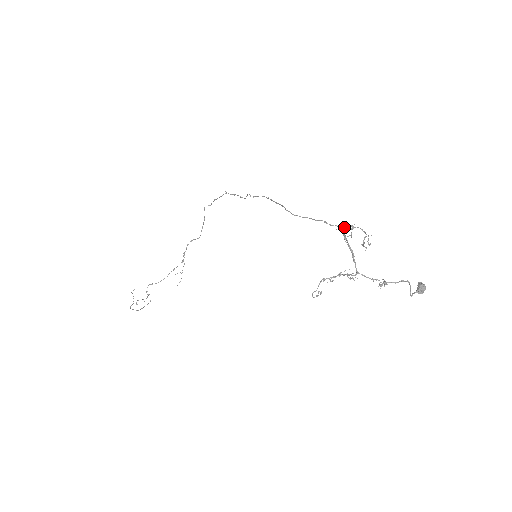
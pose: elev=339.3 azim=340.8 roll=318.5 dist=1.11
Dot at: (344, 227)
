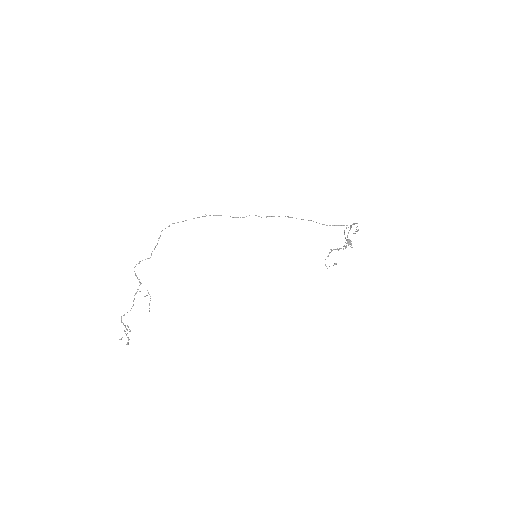
Dot at: occluded
